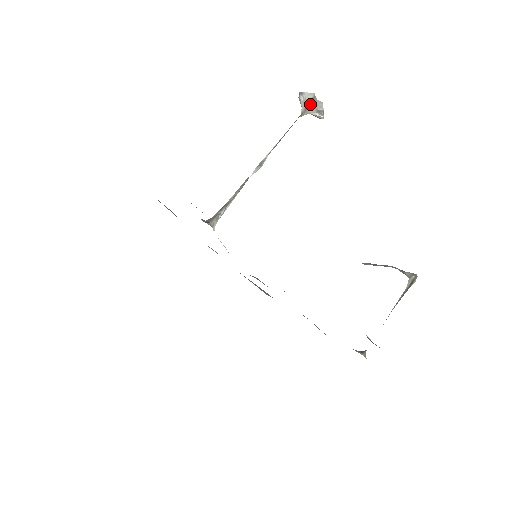
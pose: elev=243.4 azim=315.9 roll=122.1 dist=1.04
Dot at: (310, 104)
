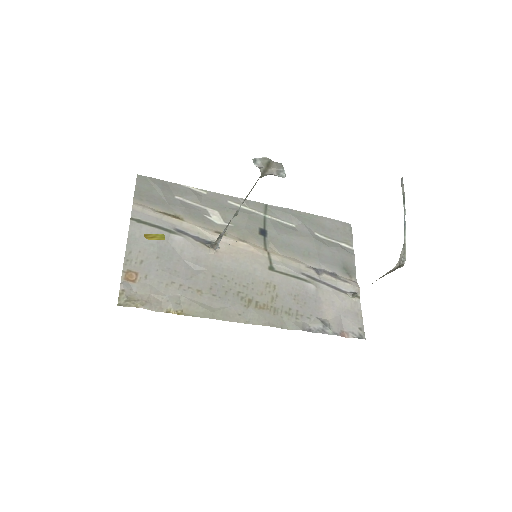
Dot at: (267, 167)
